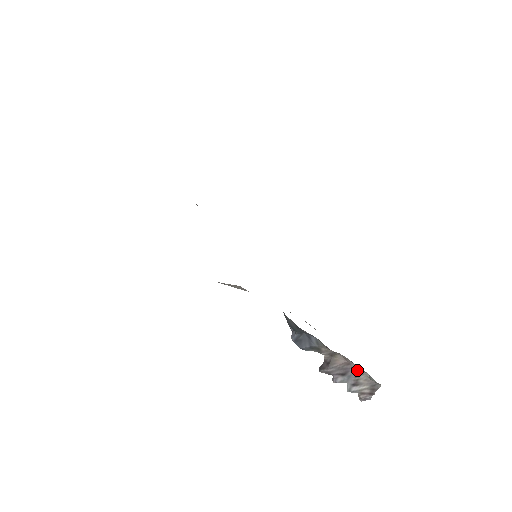
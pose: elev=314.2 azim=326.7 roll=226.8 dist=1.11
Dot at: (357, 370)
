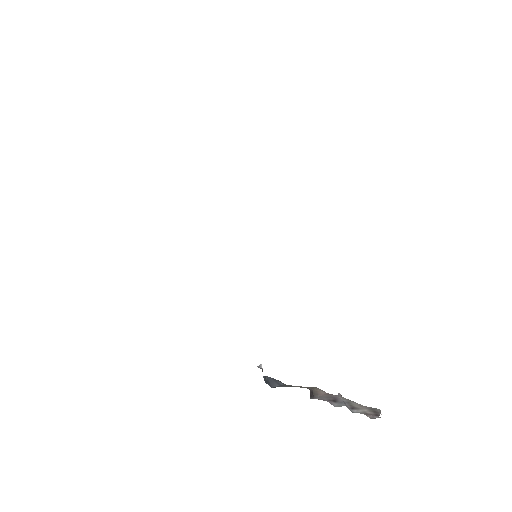
Dot at: (344, 399)
